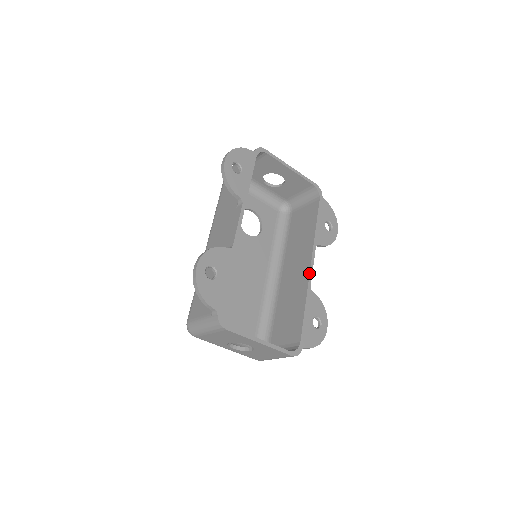
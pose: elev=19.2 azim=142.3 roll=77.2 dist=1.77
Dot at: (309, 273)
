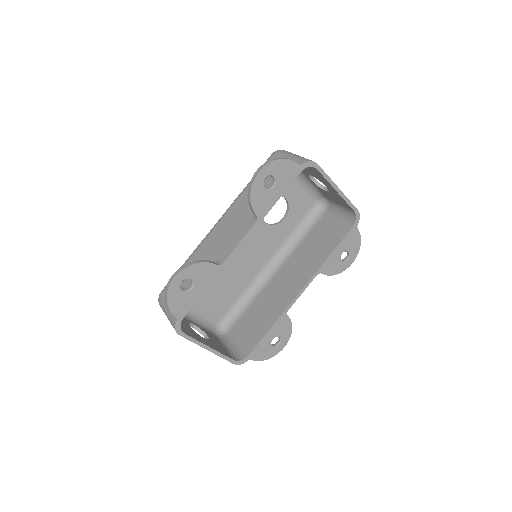
Dot at: (294, 298)
